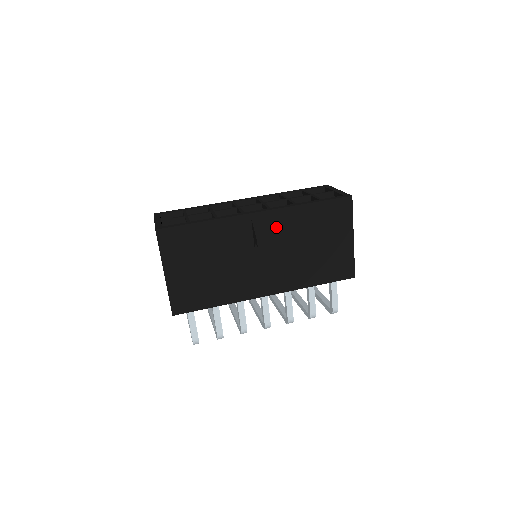
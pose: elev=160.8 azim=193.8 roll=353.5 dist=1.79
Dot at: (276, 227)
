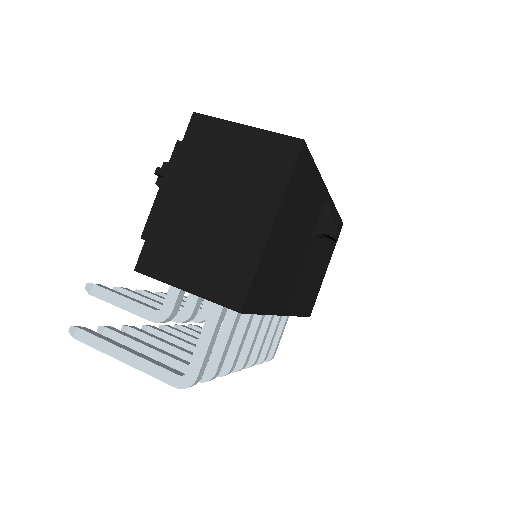
Dot at: occluded
